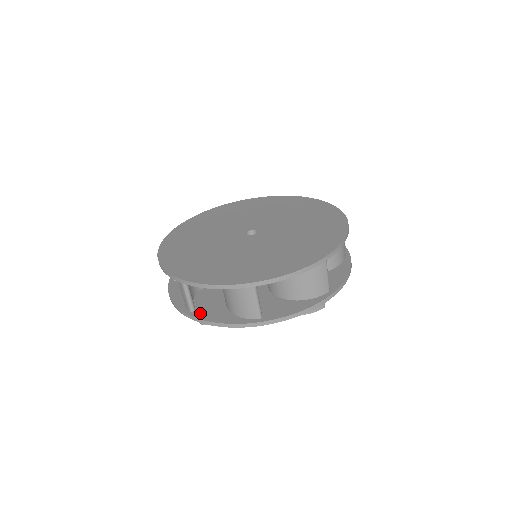
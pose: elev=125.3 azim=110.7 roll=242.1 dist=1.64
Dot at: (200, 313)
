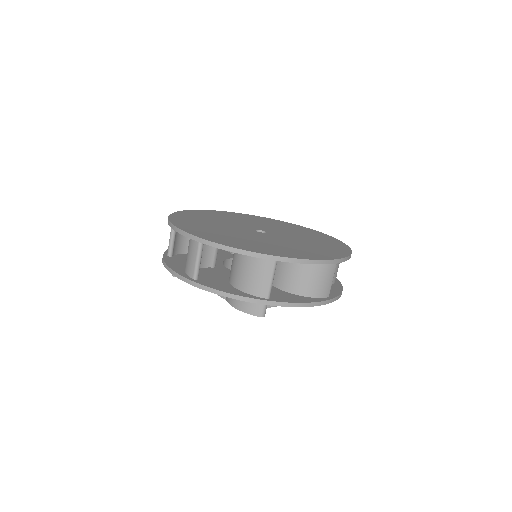
Dot at: (170, 258)
